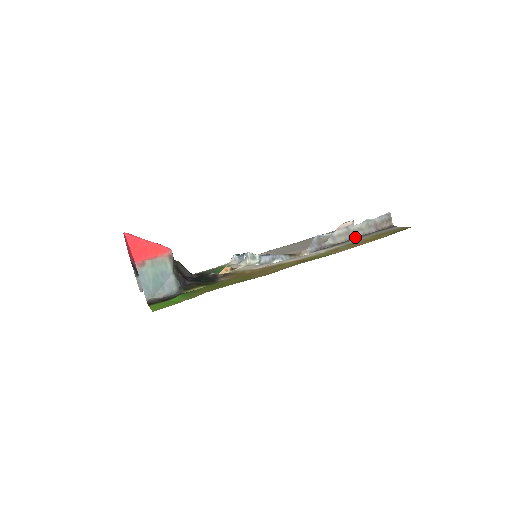
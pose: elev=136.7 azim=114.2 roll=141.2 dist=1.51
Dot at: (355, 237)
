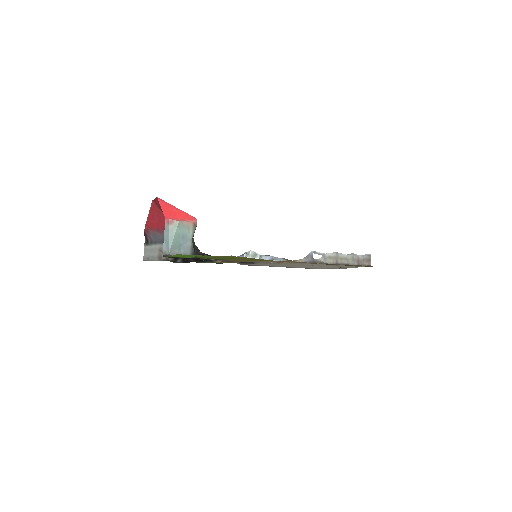
Dot at: (341, 263)
